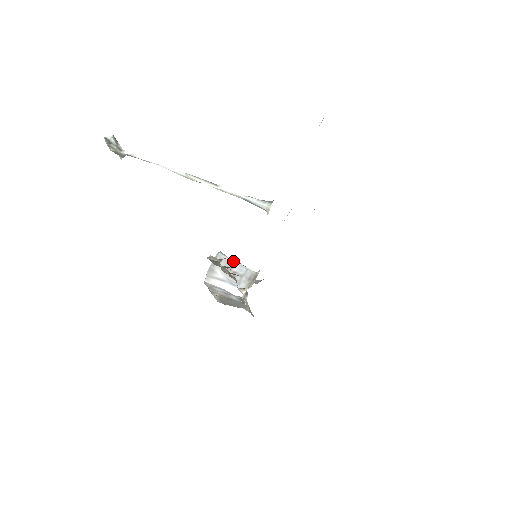
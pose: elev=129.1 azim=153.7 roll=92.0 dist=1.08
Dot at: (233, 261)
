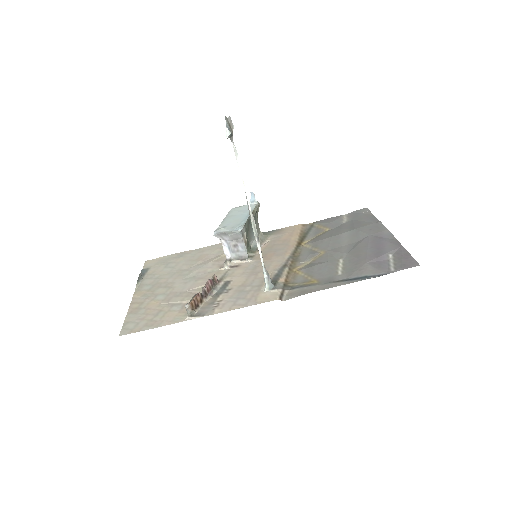
Dot at: (243, 240)
